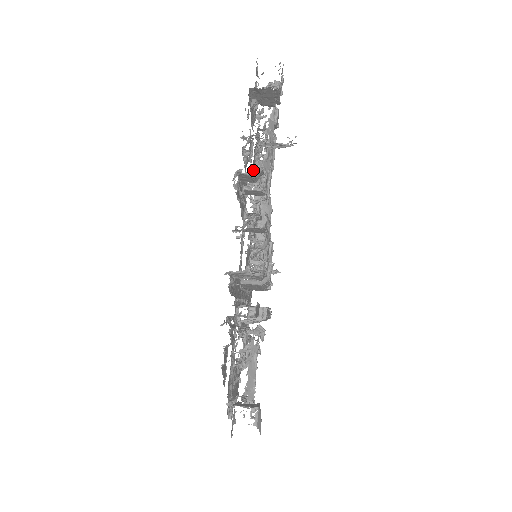
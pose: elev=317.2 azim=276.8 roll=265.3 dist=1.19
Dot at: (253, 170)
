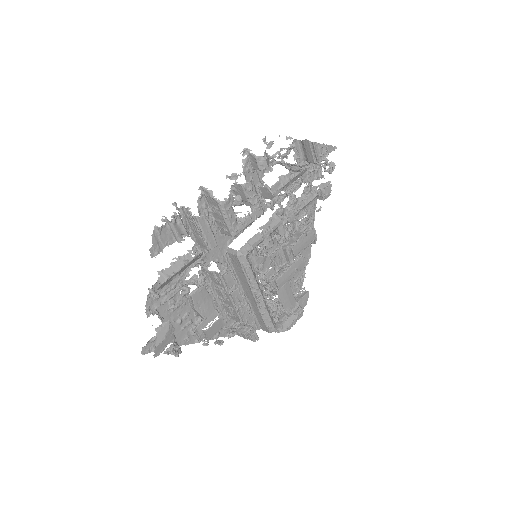
Dot at: occluded
